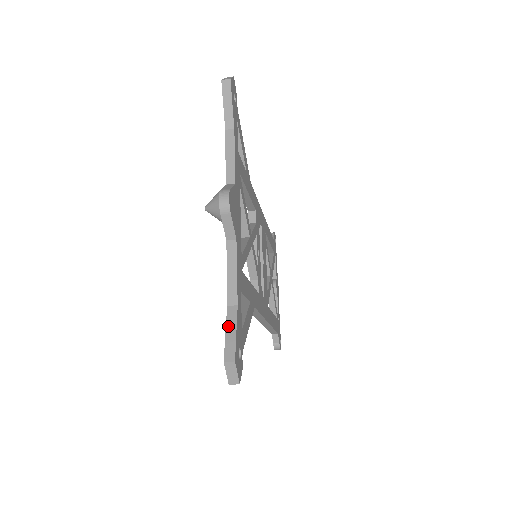
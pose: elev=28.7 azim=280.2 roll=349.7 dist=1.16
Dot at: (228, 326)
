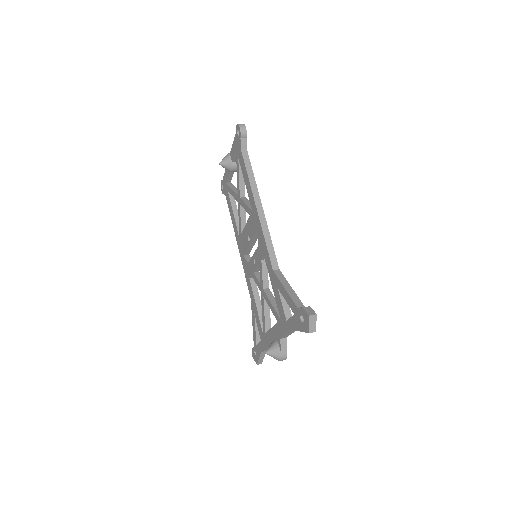
Dot at: (261, 357)
